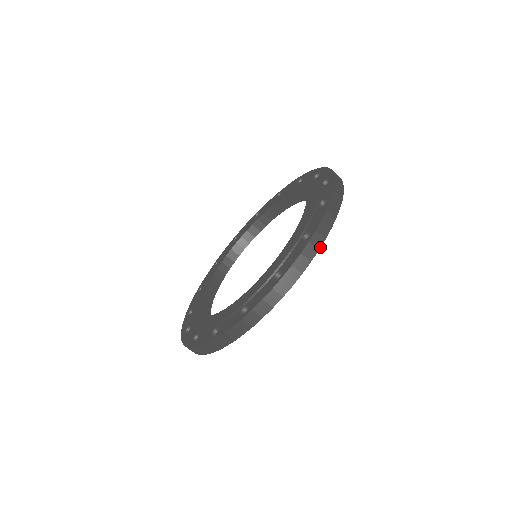
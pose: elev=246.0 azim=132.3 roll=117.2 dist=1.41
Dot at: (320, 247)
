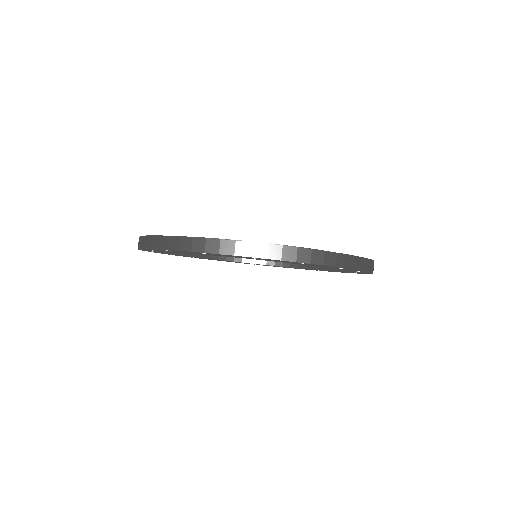
Dot at: (371, 272)
